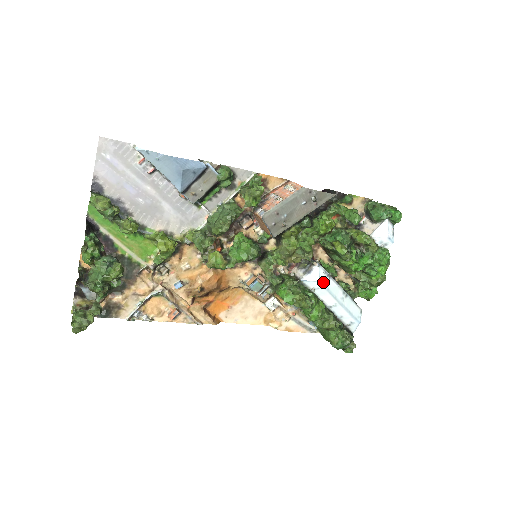
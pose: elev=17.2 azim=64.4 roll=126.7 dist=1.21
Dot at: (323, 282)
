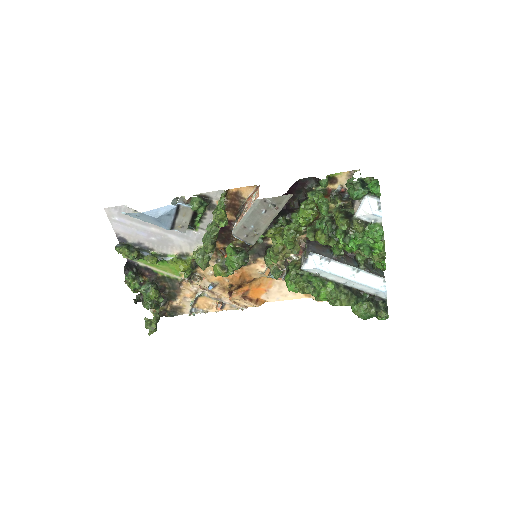
Dot at: (322, 267)
